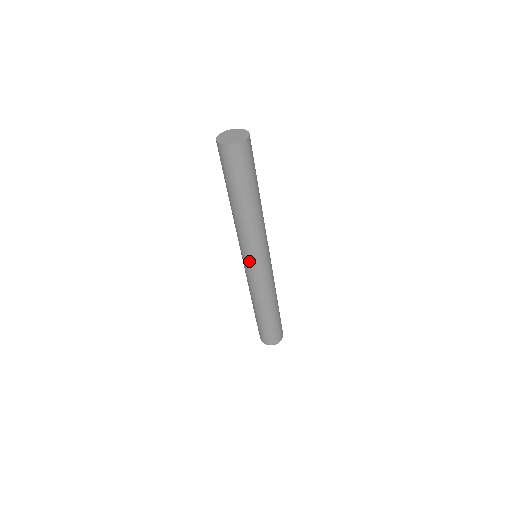
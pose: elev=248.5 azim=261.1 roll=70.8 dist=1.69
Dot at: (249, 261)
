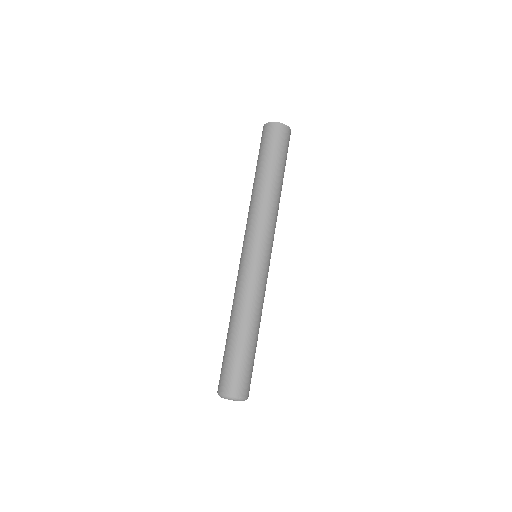
Dot at: (251, 247)
